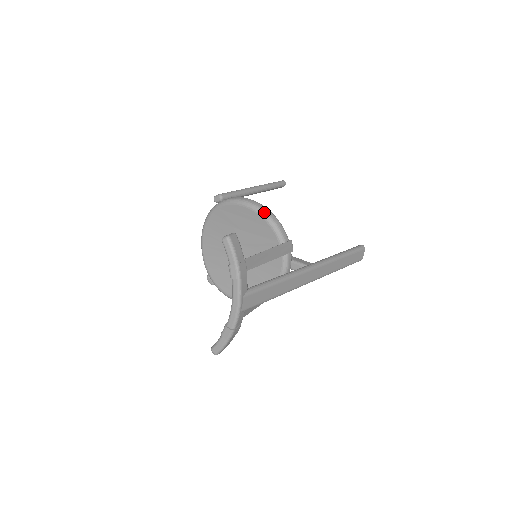
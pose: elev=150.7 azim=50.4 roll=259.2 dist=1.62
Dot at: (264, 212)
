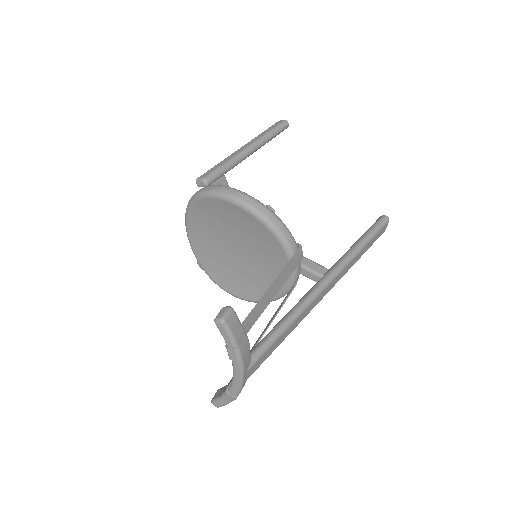
Dot at: (265, 217)
